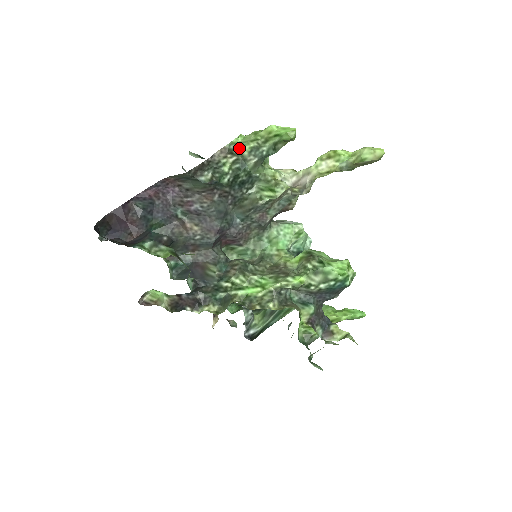
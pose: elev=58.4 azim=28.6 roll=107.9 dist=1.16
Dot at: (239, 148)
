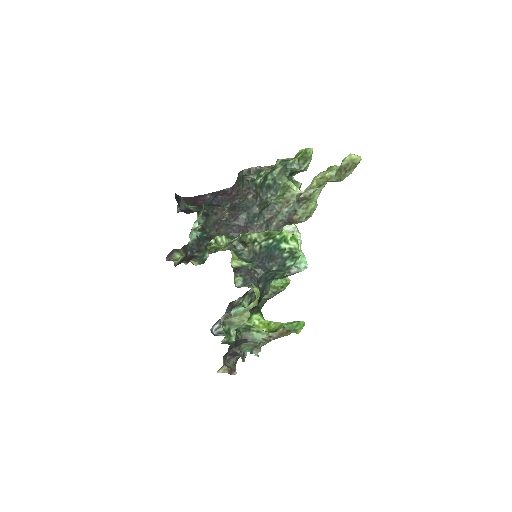
Dot at: (276, 161)
